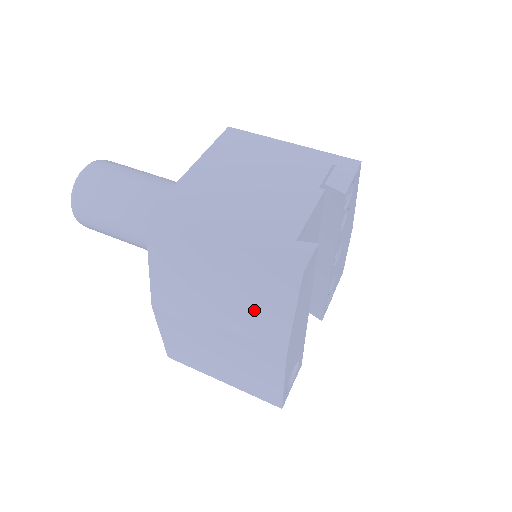
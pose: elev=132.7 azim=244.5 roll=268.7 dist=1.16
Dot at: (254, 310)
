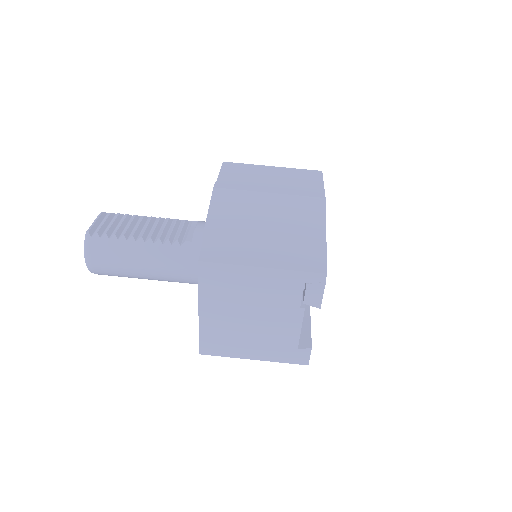
Dot at: occluded
